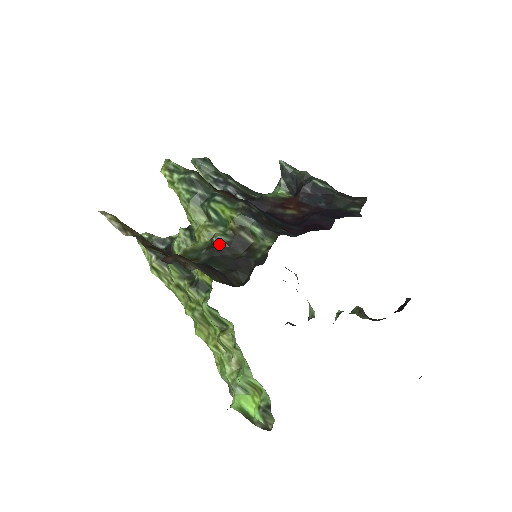
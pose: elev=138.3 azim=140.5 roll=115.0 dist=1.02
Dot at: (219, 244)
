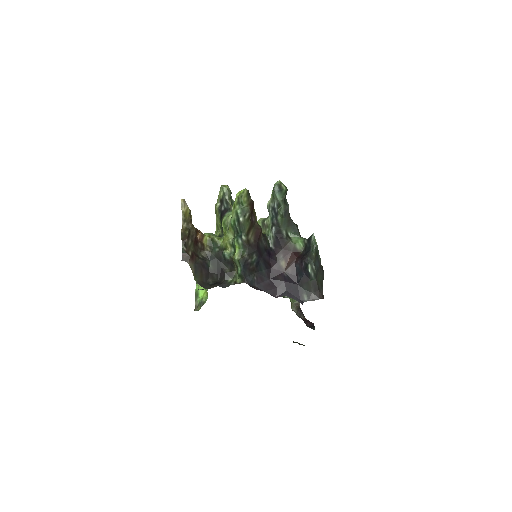
Dot at: (223, 256)
